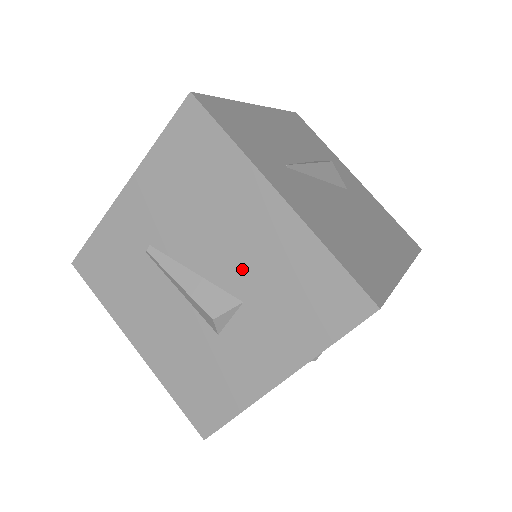
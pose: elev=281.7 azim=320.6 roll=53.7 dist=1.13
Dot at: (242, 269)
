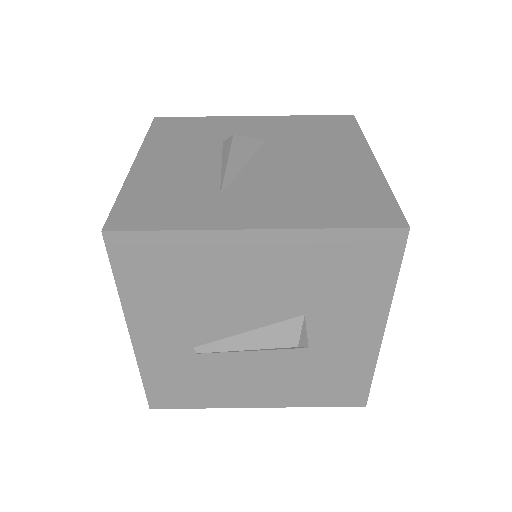
Dot at: (281, 298)
